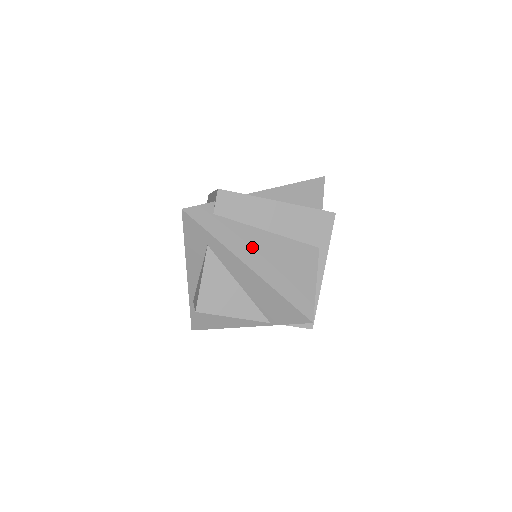
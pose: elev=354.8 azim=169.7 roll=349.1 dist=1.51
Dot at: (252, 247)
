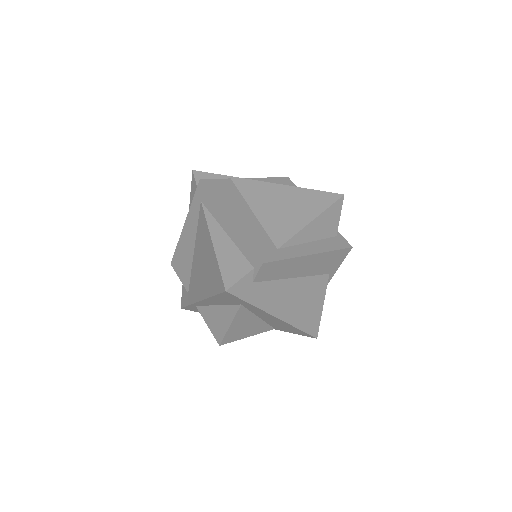
Dot at: (282, 299)
